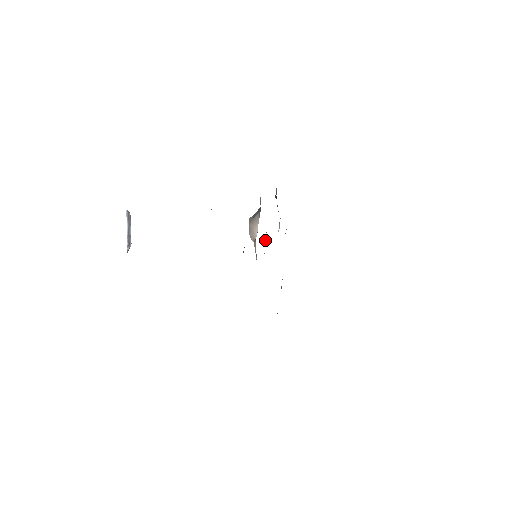
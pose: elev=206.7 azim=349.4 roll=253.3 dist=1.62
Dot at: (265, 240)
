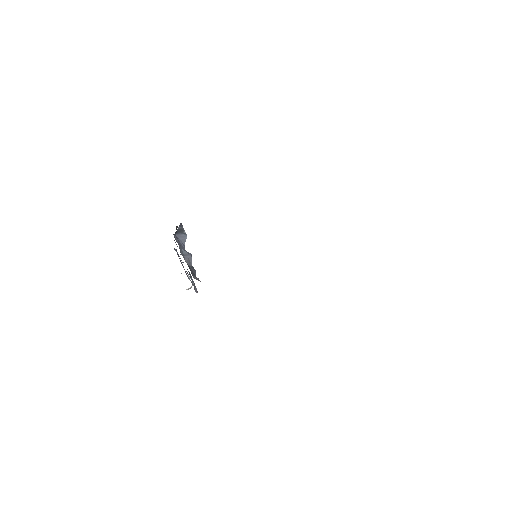
Dot at: occluded
